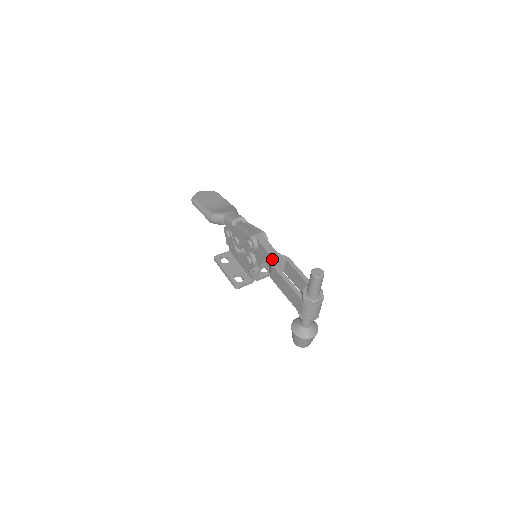
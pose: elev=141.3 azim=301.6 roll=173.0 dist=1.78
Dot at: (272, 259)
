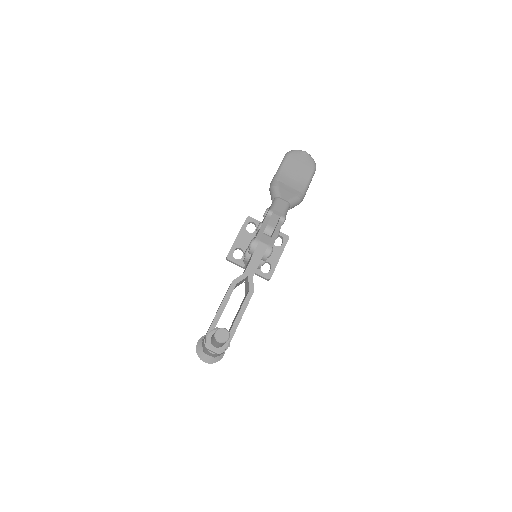
Dot at: (240, 277)
